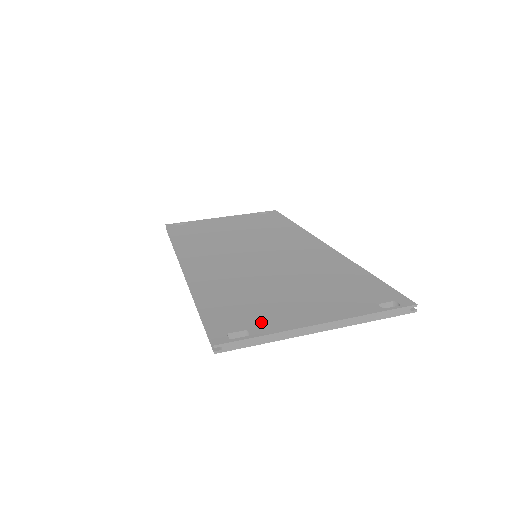
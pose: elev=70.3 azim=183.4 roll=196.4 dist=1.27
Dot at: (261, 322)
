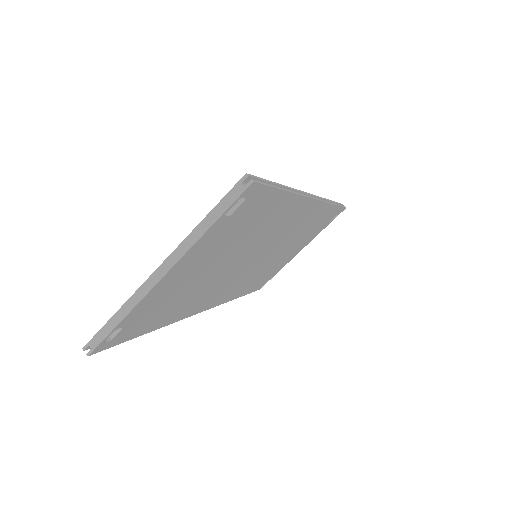
Dot at: occluded
